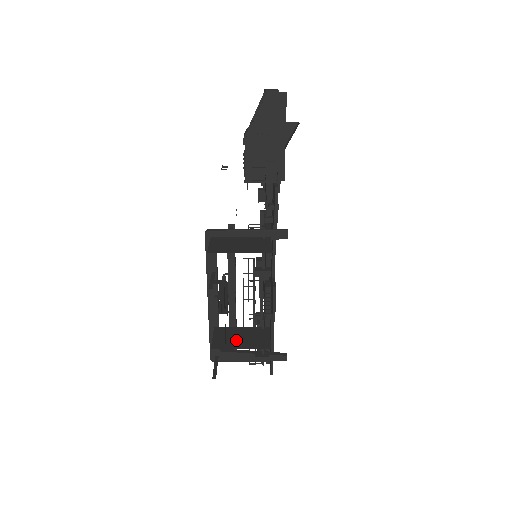
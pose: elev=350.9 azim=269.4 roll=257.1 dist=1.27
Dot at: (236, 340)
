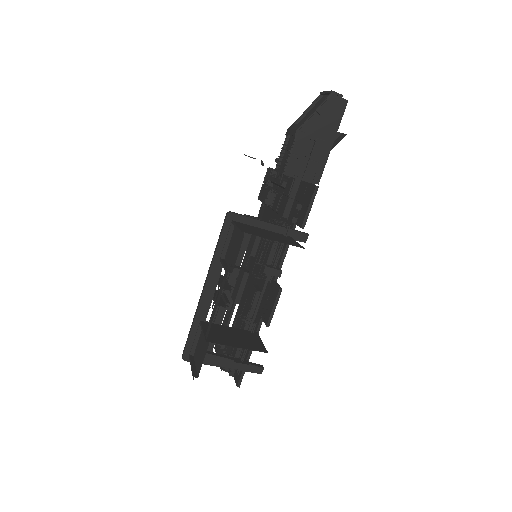
Dot at: (229, 338)
